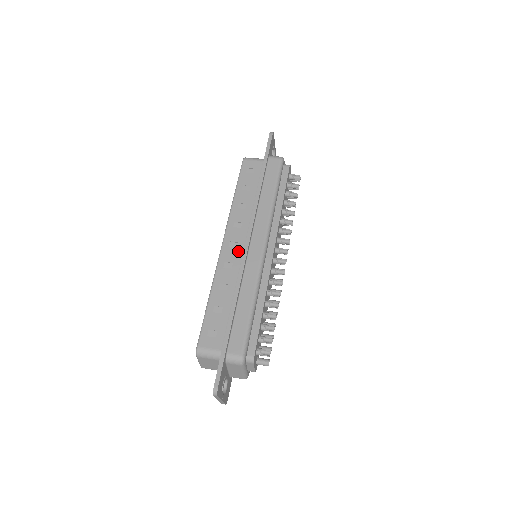
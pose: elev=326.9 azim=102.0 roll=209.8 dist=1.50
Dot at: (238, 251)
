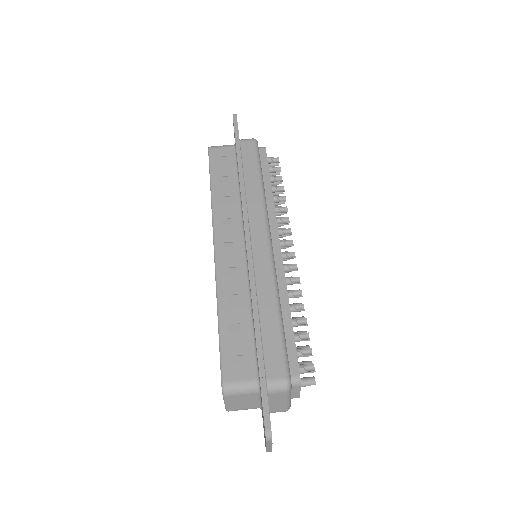
Dot at: (237, 252)
